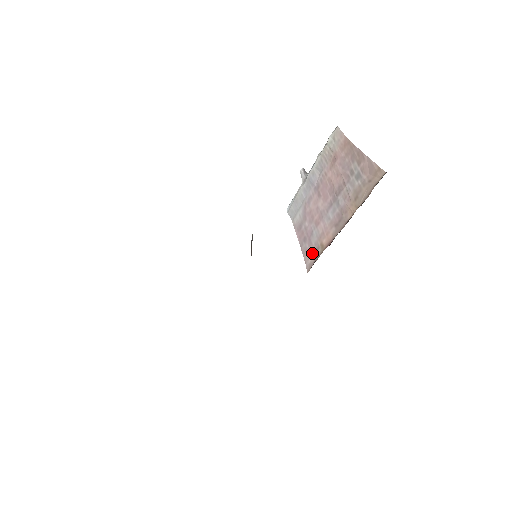
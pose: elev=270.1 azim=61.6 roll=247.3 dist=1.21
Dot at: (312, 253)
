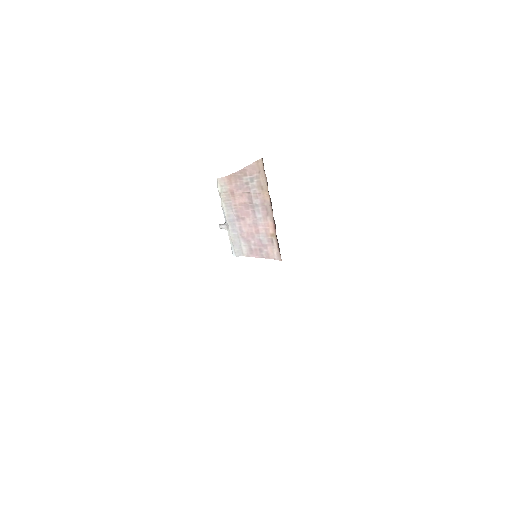
Dot at: (272, 248)
